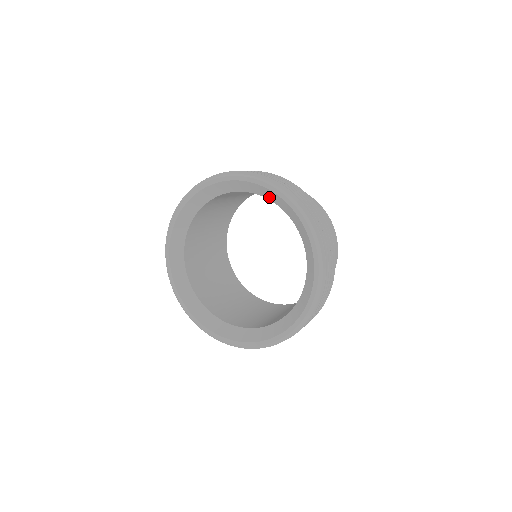
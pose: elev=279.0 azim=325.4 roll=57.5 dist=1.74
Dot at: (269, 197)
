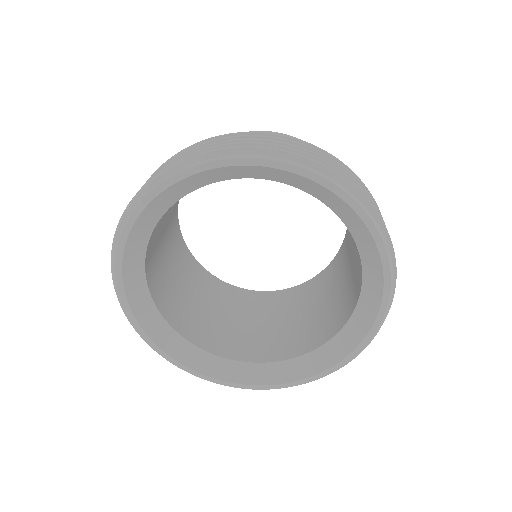
Dot at: (368, 270)
